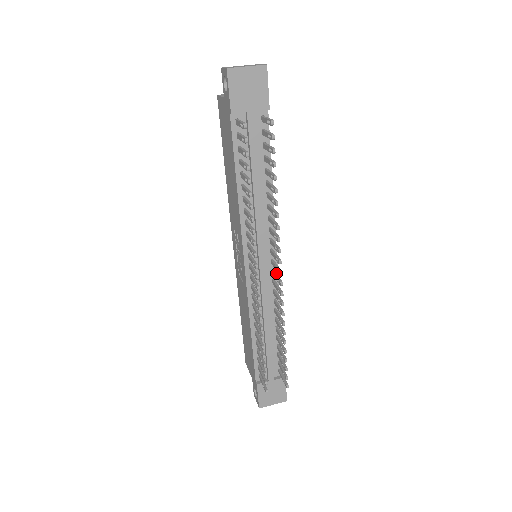
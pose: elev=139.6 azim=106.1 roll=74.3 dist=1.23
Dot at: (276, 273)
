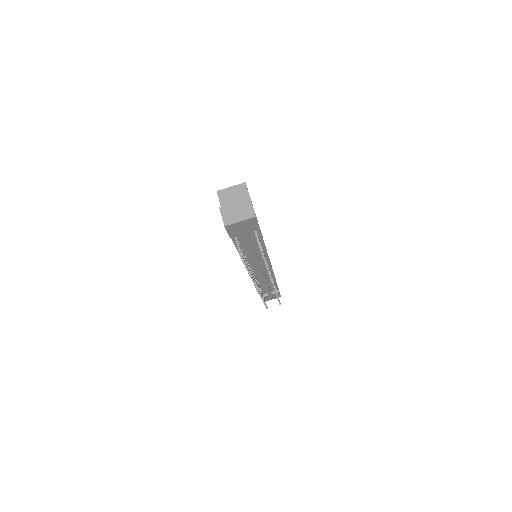
Dot at: occluded
